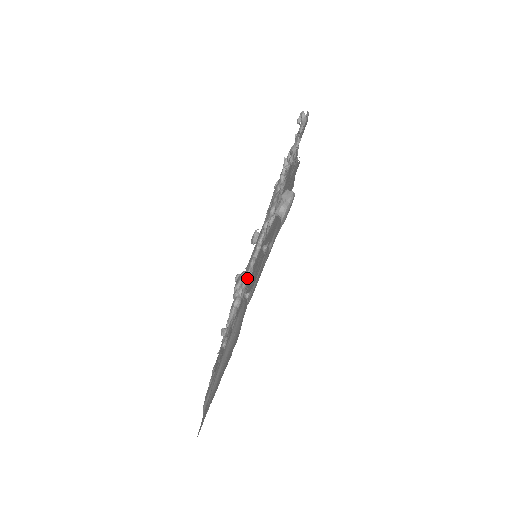
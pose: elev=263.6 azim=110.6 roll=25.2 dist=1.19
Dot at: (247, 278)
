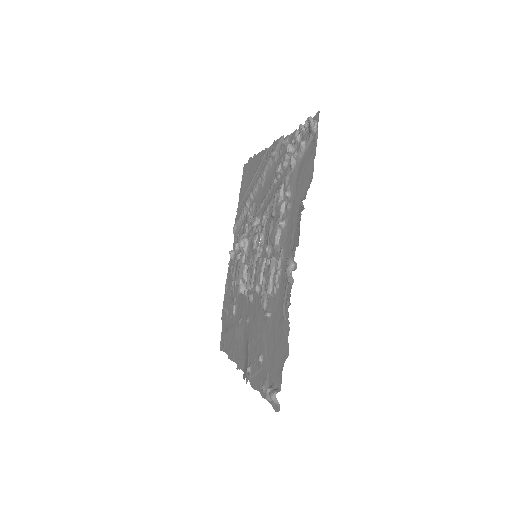
Dot at: occluded
